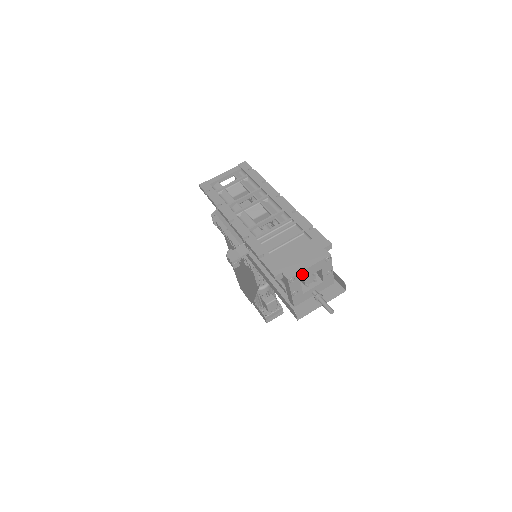
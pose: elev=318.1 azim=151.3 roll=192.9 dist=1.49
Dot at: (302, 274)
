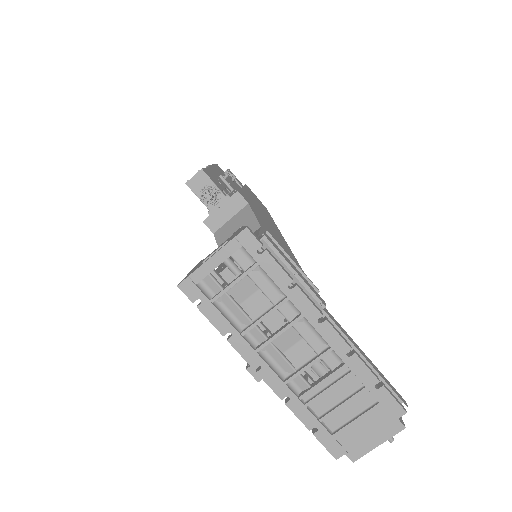
Dot at: (368, 448)
